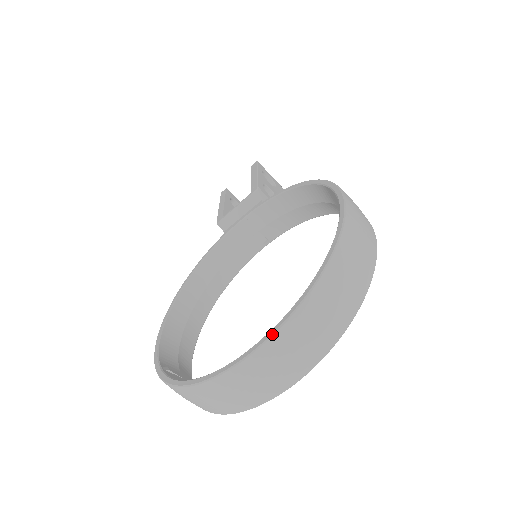
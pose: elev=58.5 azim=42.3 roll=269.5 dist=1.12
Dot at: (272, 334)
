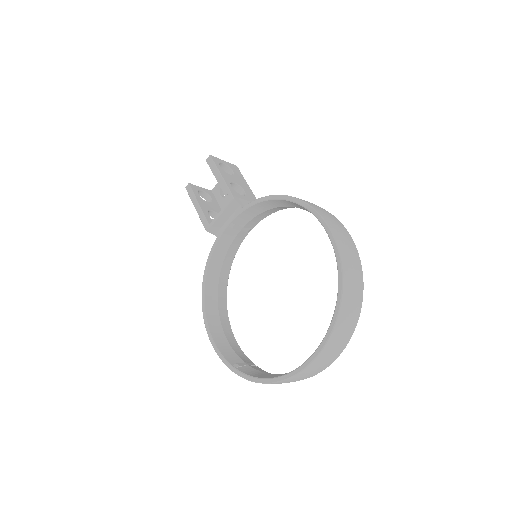
Dot at: (323, 347)
